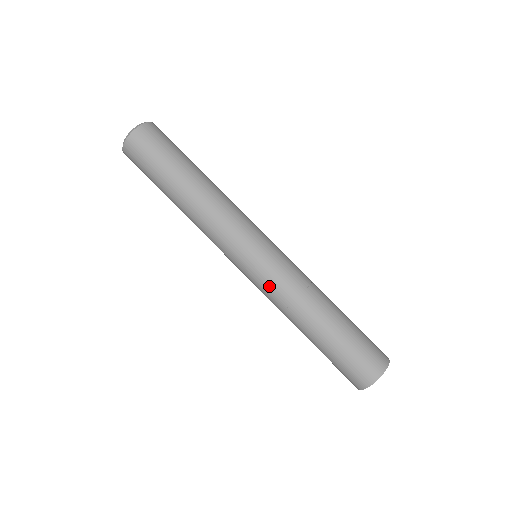
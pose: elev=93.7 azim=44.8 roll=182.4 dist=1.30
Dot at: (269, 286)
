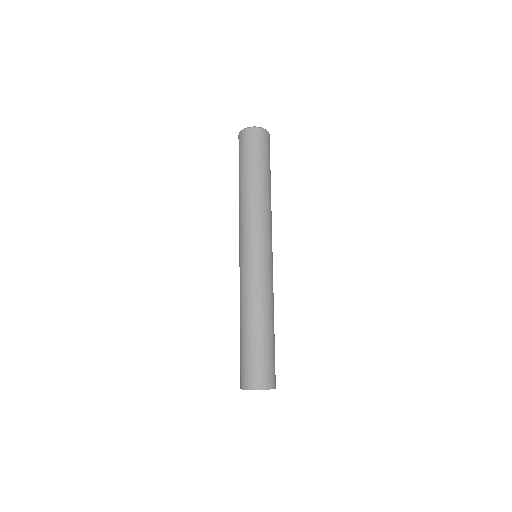
Dot at: (263, 276)
